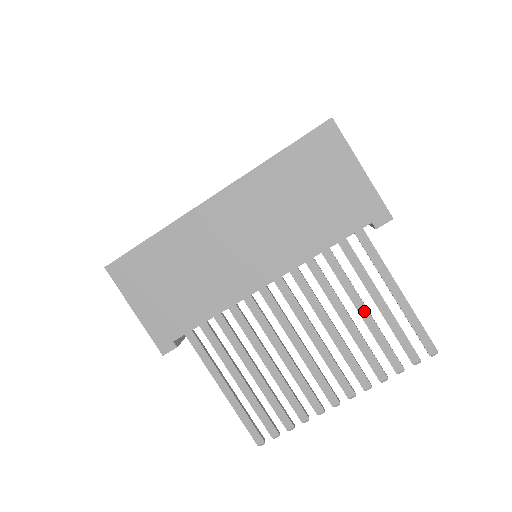
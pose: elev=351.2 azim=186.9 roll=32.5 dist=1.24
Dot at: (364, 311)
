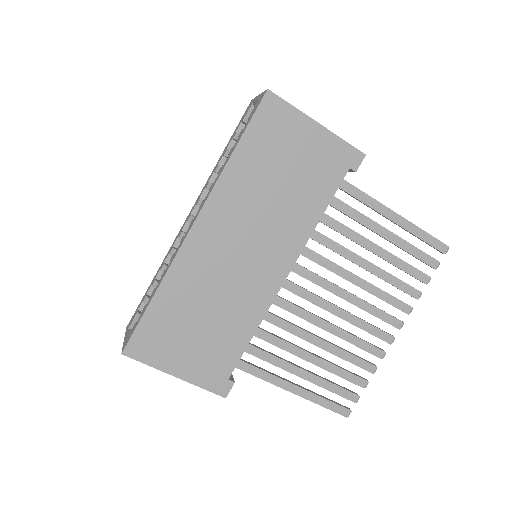
Dot at: (377, 249)
